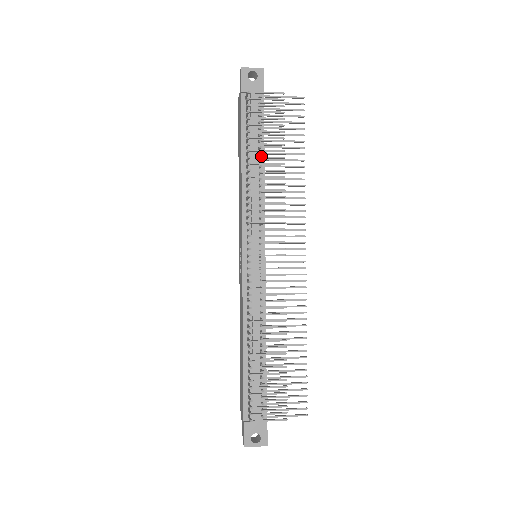
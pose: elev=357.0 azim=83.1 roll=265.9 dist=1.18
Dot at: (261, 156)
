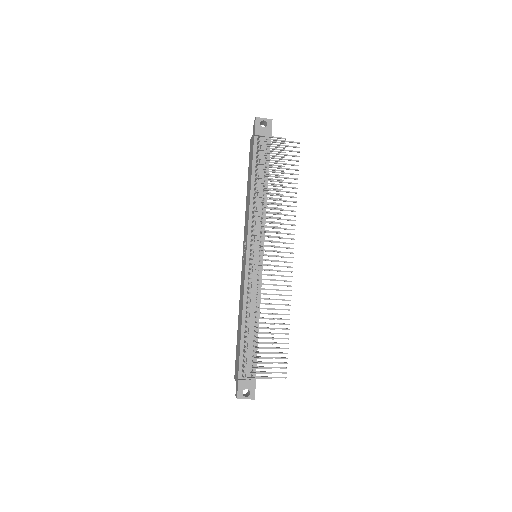
Dot at: occluded
